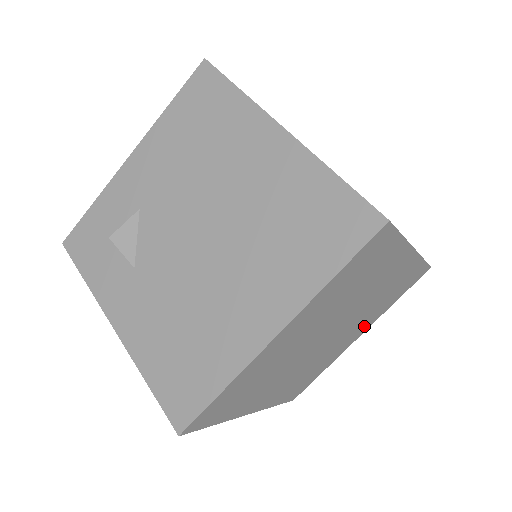
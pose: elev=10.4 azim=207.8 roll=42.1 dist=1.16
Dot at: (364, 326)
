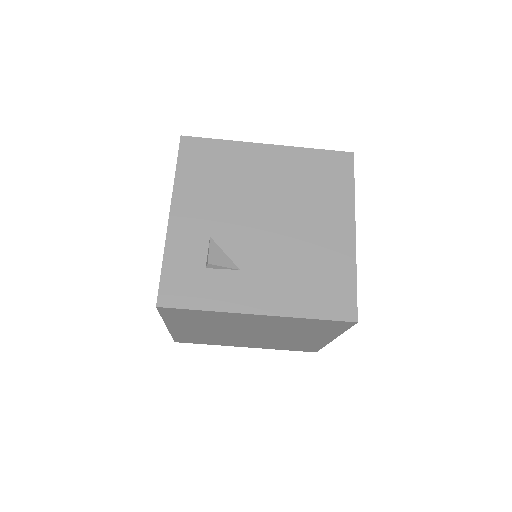
Dot at: occluded
